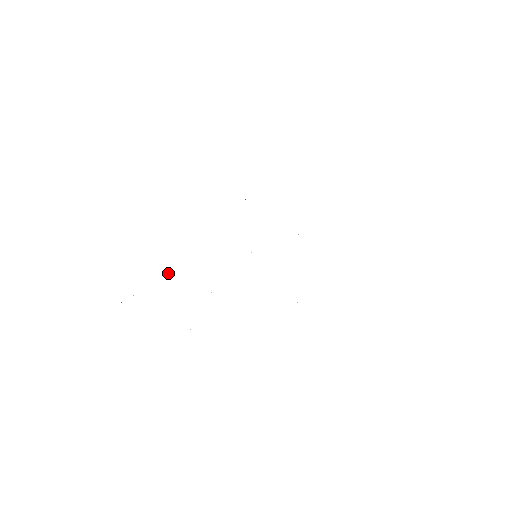
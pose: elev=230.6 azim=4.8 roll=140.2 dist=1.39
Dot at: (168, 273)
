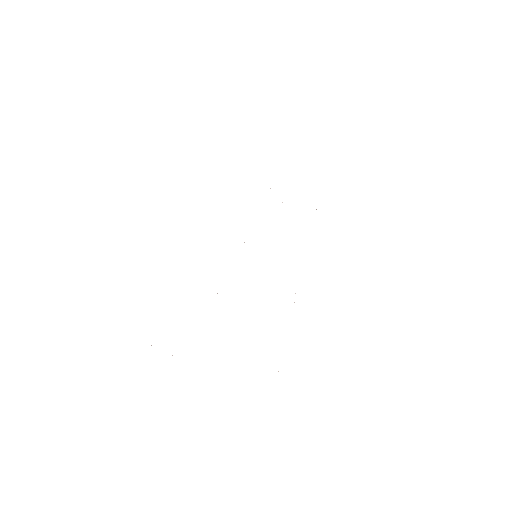
Dot at: occluded
